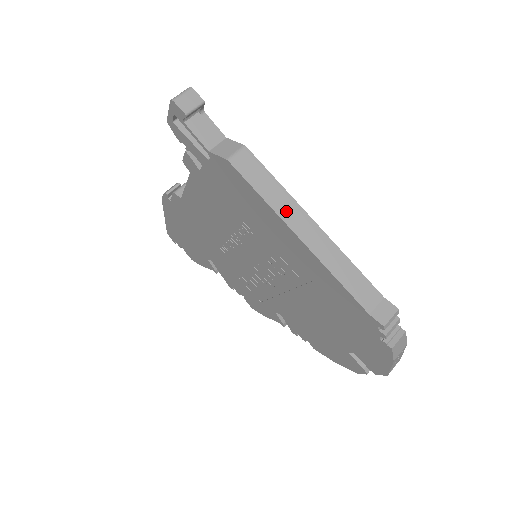
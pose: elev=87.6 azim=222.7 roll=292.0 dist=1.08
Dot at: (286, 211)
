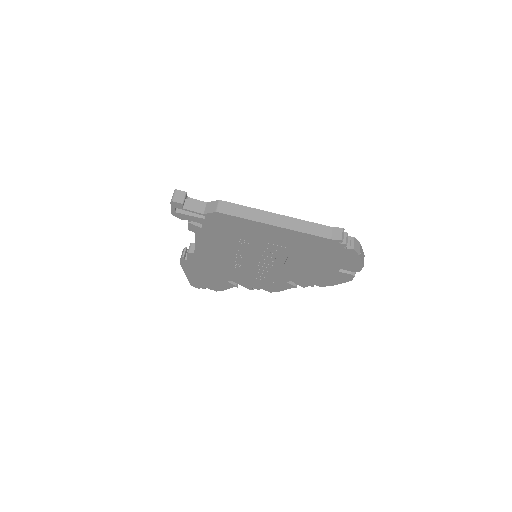
Dot at: (260, 217)
